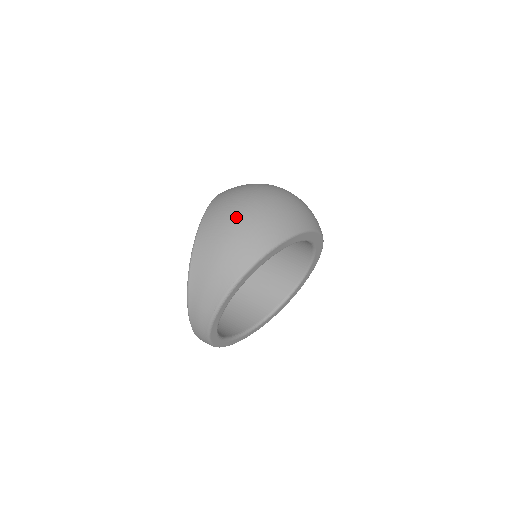
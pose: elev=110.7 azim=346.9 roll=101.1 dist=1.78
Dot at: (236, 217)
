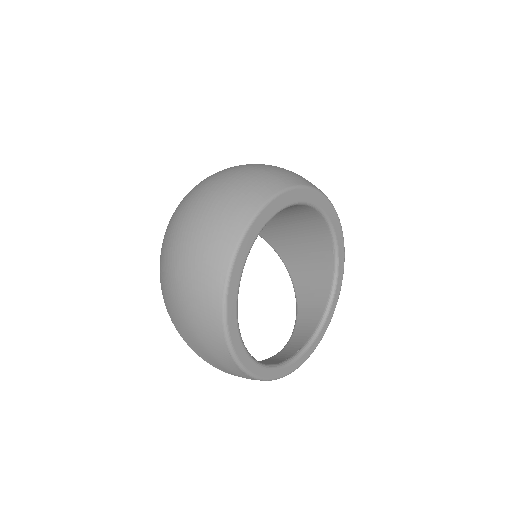
Dot at: (174, 290)
